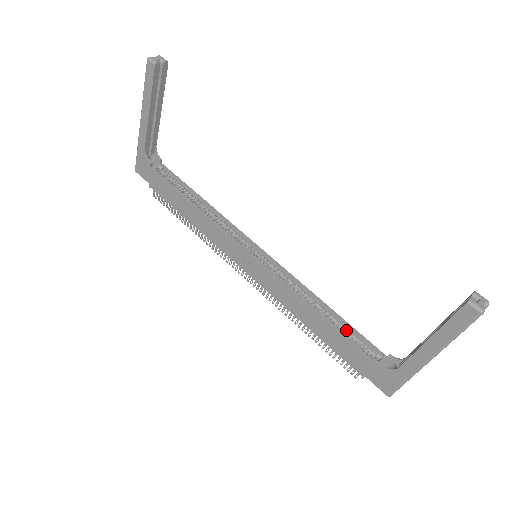
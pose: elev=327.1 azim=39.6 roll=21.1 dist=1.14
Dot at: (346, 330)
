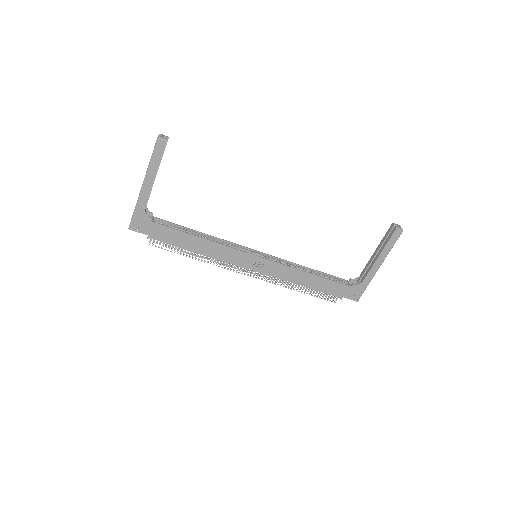
Dot at: (325, 276)
